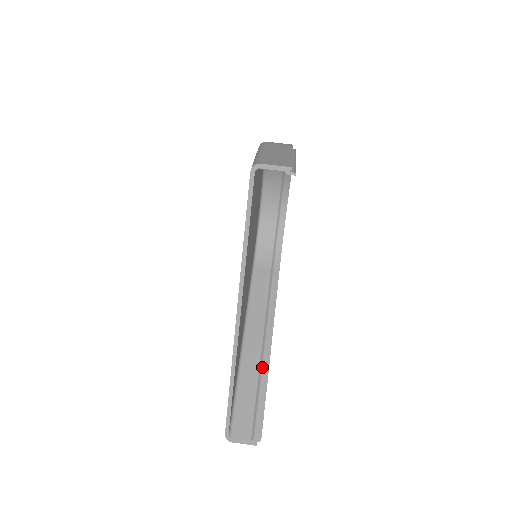
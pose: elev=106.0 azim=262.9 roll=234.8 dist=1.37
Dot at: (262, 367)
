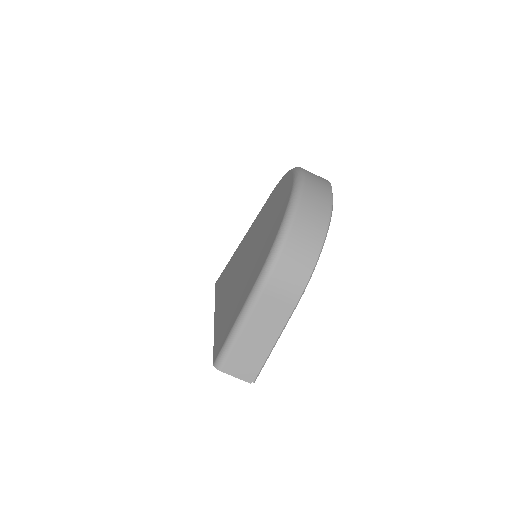
Dot at: occluded
